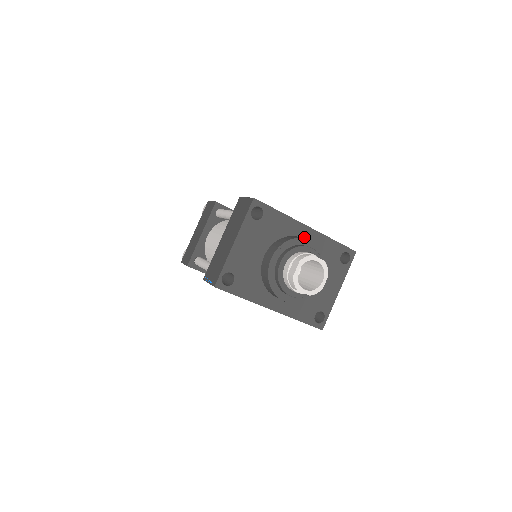
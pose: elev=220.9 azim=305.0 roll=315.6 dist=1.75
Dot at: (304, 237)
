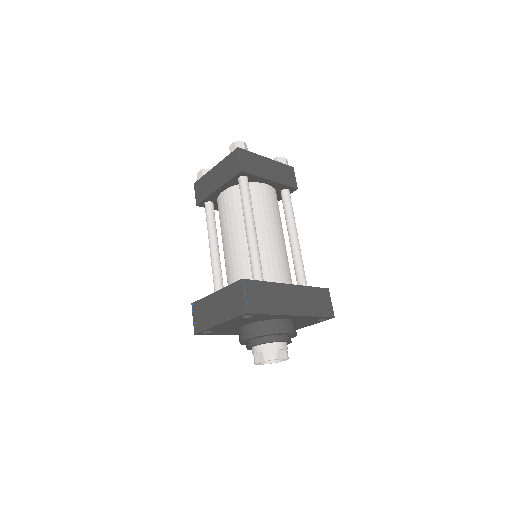
Dot at: (287, 318)
